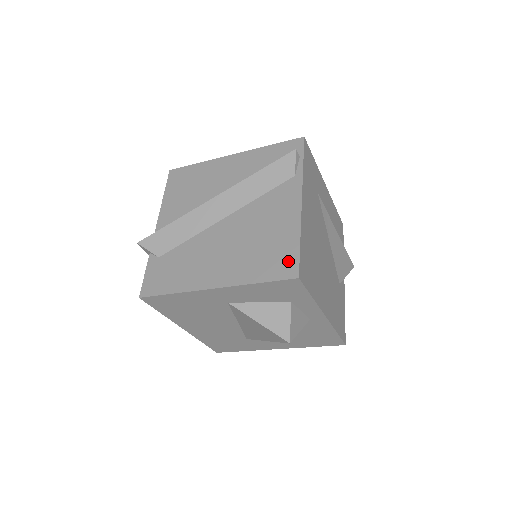
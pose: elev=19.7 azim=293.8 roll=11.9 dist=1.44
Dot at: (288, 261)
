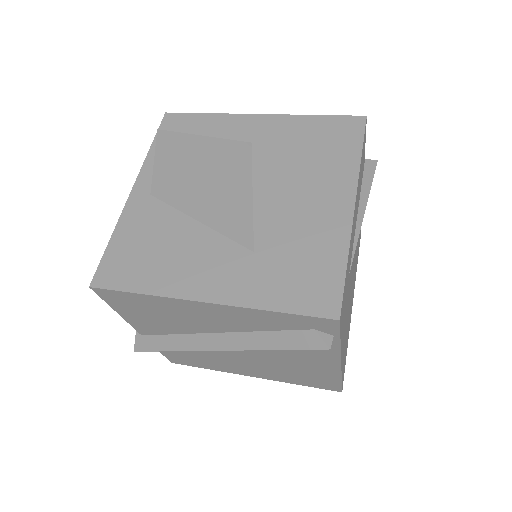
Dot at: (330, 386)
